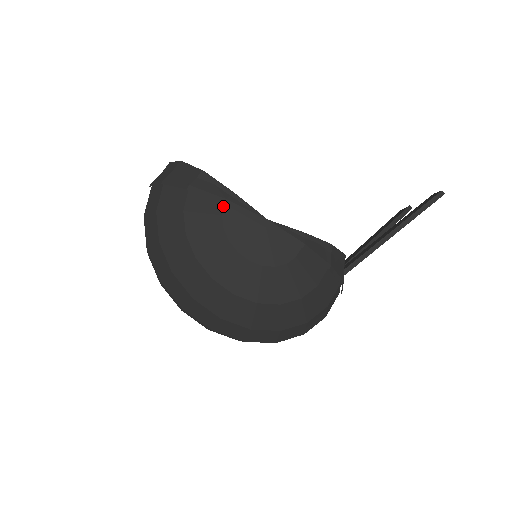
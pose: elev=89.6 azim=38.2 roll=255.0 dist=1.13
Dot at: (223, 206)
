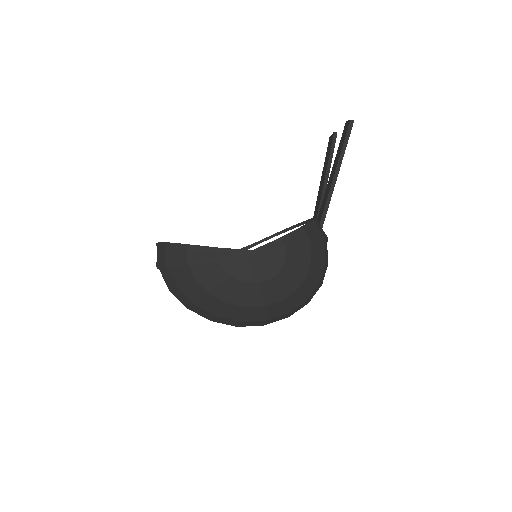
Dot at: (219, 262)
